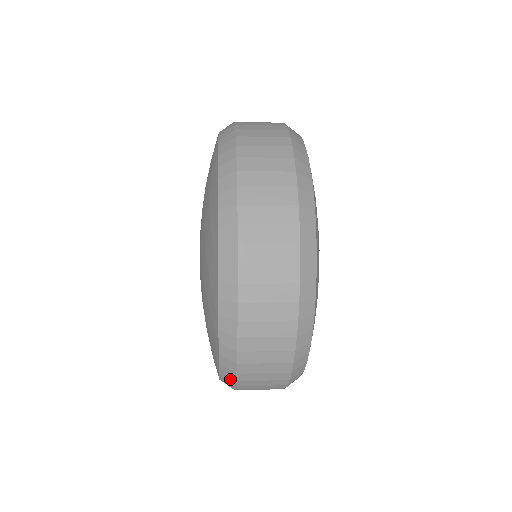
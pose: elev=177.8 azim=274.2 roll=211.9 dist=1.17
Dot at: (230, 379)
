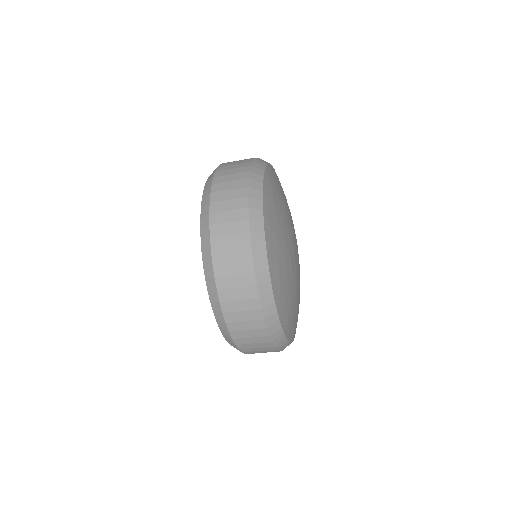
Dot at: (210, 269)
